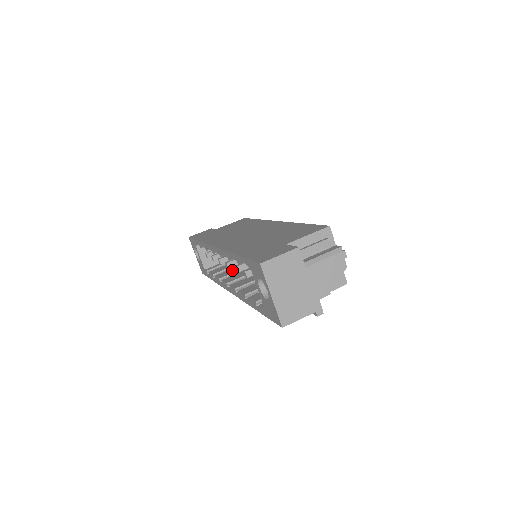
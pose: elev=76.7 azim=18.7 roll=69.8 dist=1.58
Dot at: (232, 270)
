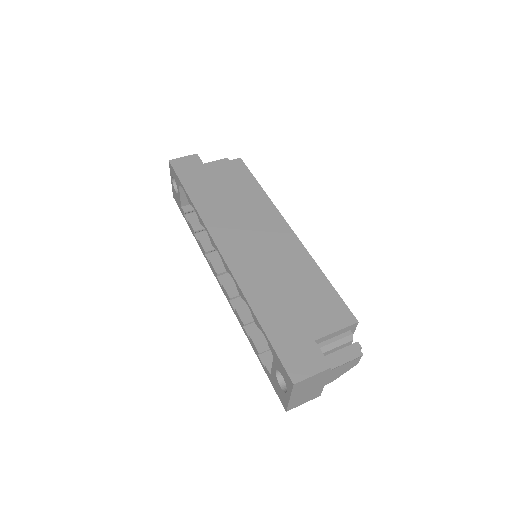
Dot at: occluded
